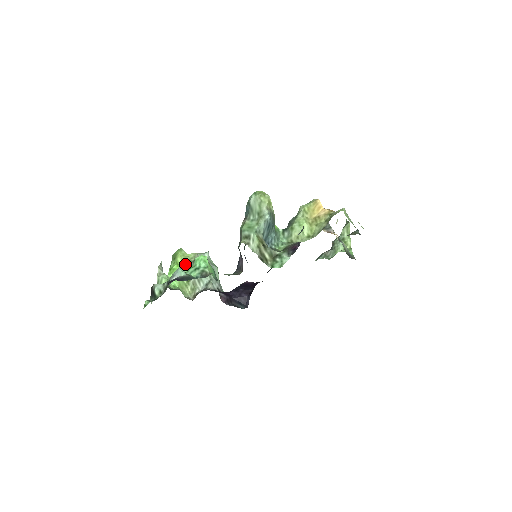
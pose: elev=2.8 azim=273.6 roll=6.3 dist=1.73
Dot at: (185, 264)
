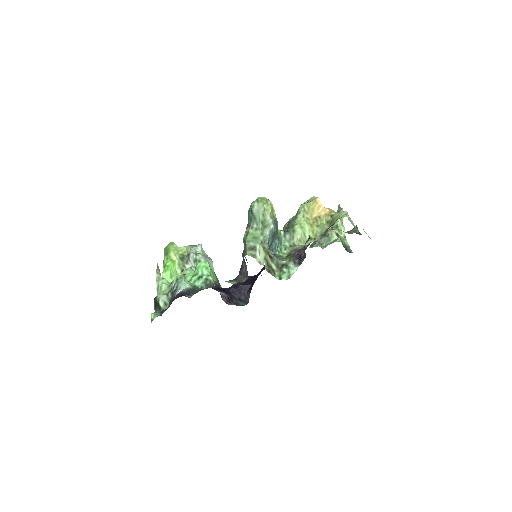
Dot at: (179, 259)
